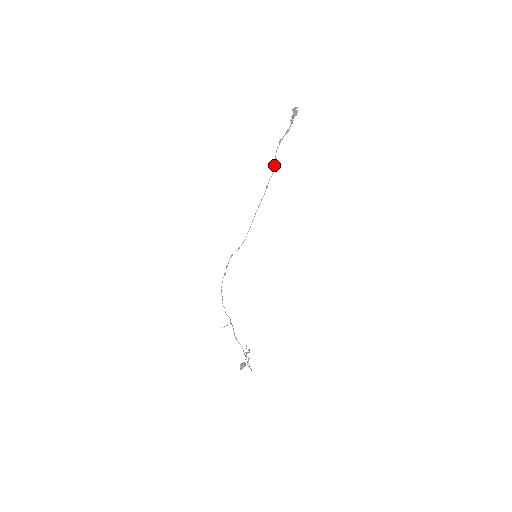
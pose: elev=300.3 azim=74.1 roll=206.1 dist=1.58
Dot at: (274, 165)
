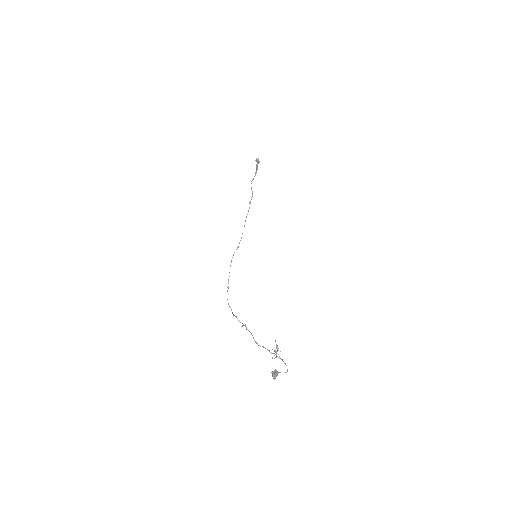
Dot at: (252, 191)
